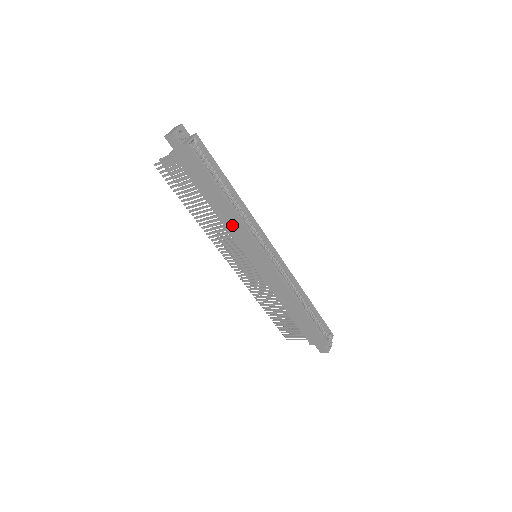
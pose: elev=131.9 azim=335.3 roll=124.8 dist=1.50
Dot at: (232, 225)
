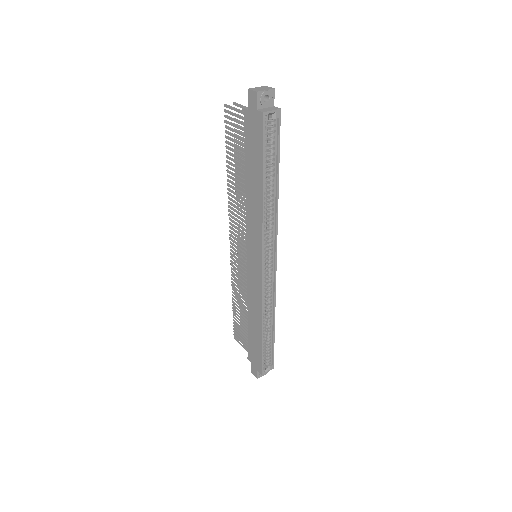
Dot at: (253, 216)
